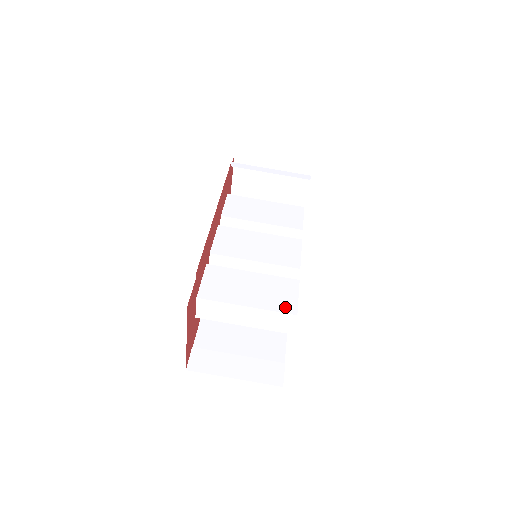
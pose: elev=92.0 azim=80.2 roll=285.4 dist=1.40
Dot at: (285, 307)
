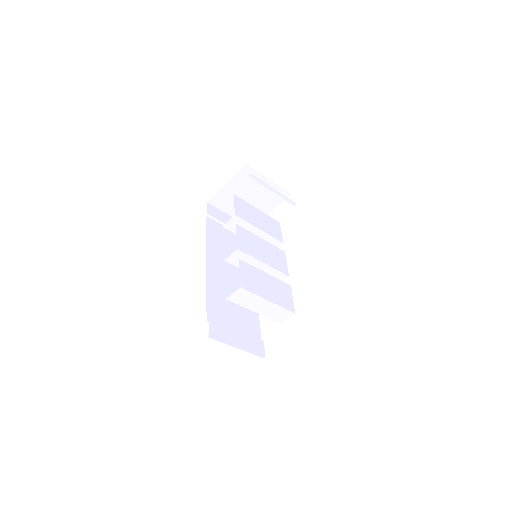
Dot at: (288, 306)
